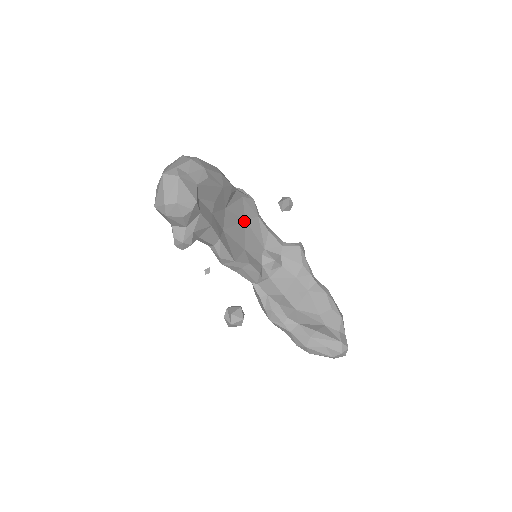
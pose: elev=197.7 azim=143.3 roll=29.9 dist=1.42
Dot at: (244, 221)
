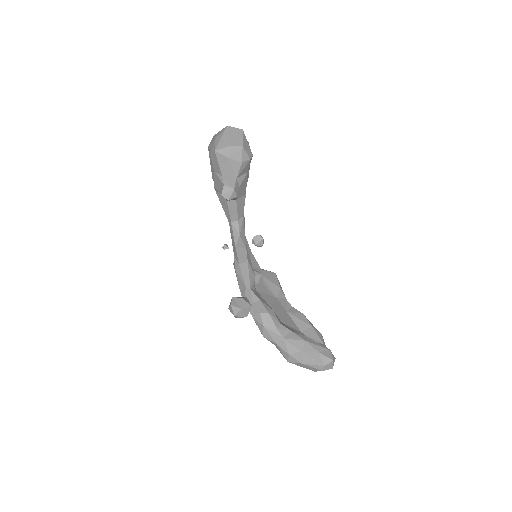
Dot at: occluded
